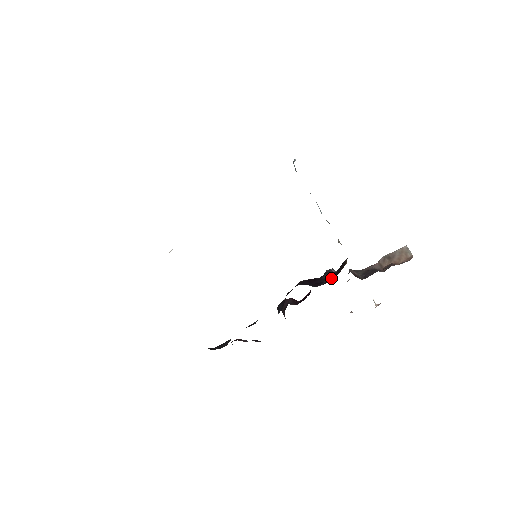
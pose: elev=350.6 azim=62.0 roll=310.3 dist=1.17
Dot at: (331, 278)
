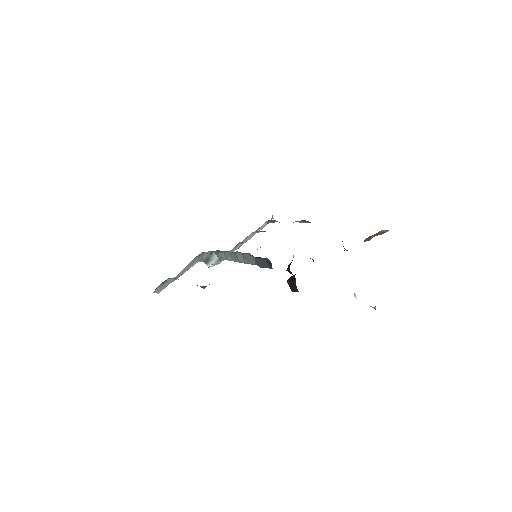
Dot at: occluded
